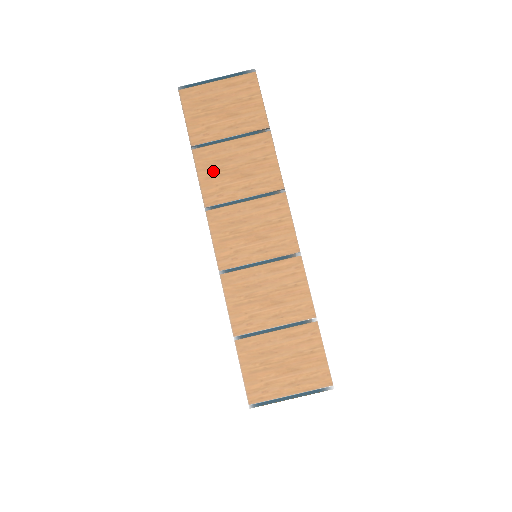
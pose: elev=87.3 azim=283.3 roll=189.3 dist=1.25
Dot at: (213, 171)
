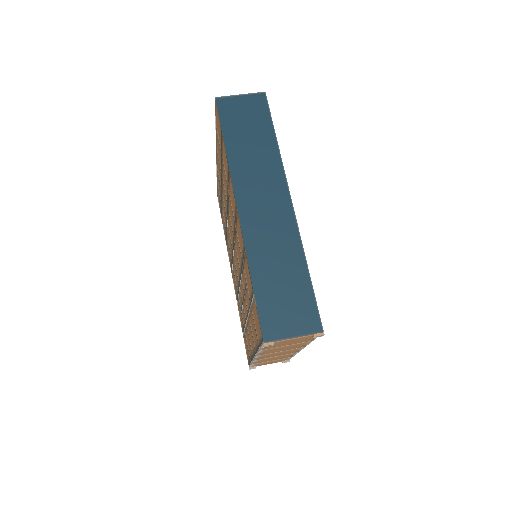
Dot at: occluded
